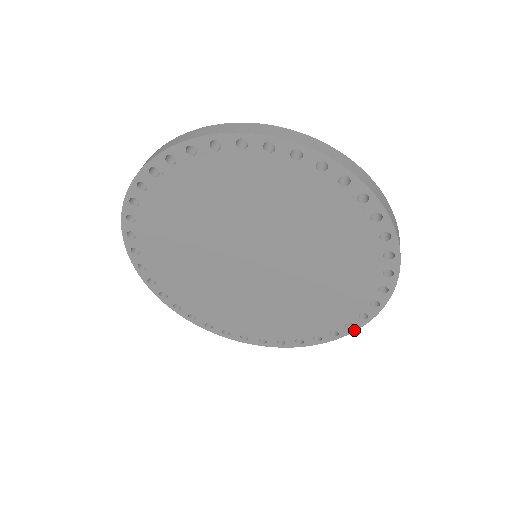
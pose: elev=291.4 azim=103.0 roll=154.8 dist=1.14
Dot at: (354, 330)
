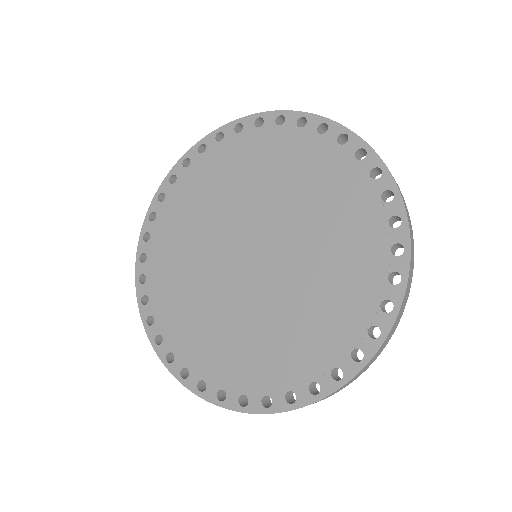
Dot at: (364, 364)
